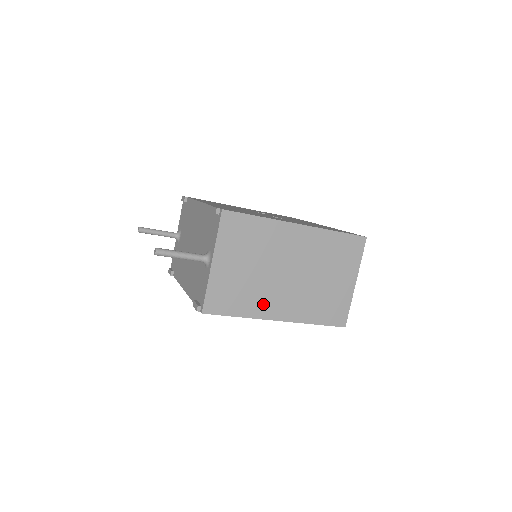
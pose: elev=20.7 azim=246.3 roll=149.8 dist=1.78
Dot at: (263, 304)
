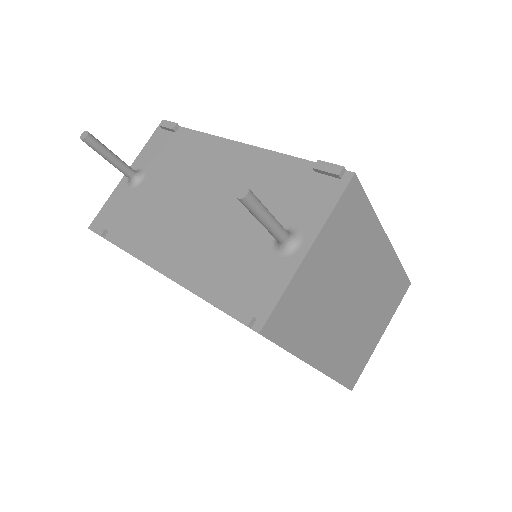
Dot at: (316, 339)
